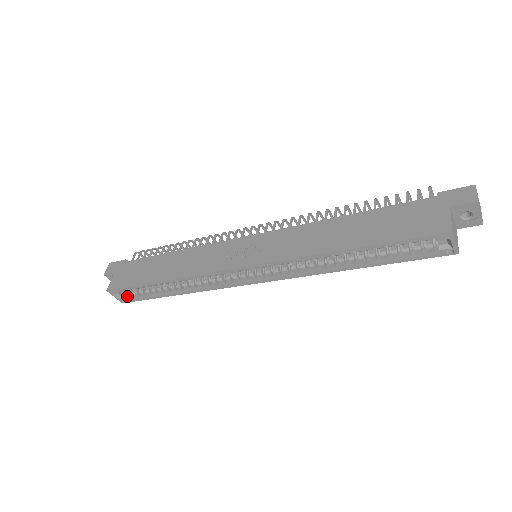
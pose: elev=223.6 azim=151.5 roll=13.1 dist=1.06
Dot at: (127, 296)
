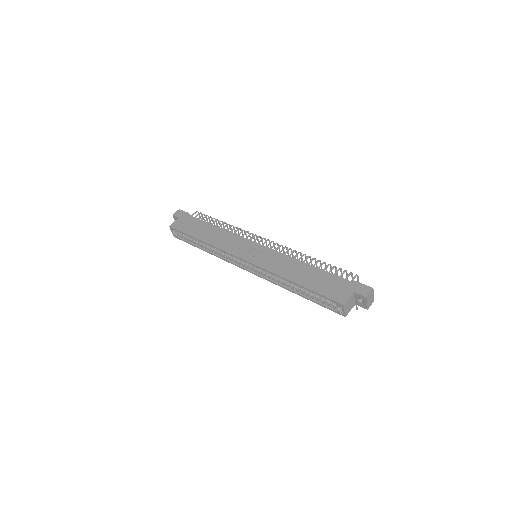
Dot at: (179, 235)
